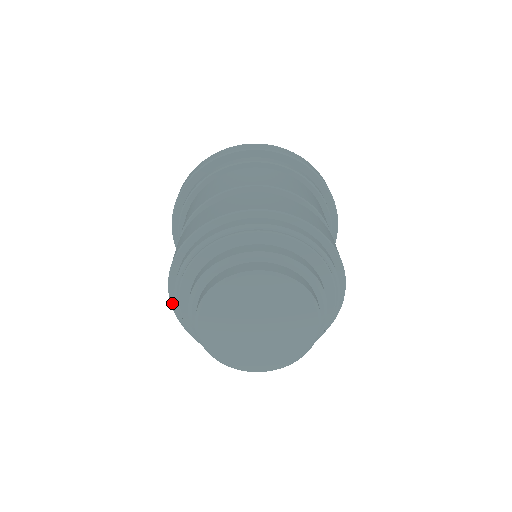
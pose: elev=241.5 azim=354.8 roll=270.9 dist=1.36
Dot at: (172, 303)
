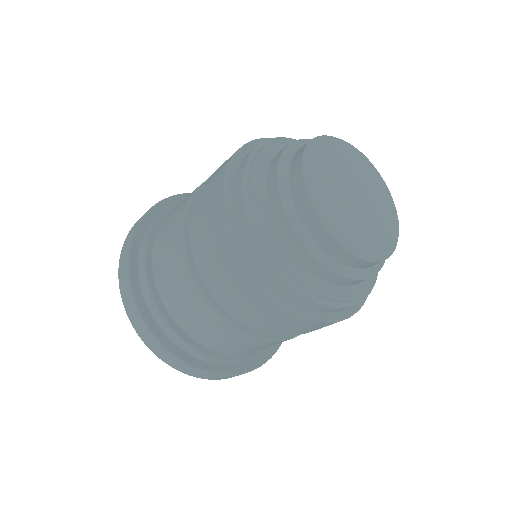
Dot at: (231, 226)
